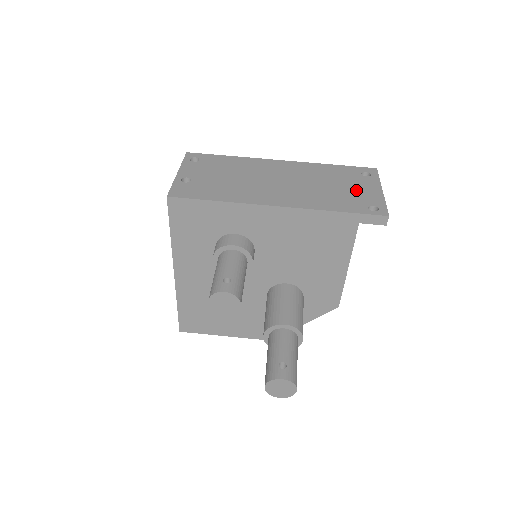
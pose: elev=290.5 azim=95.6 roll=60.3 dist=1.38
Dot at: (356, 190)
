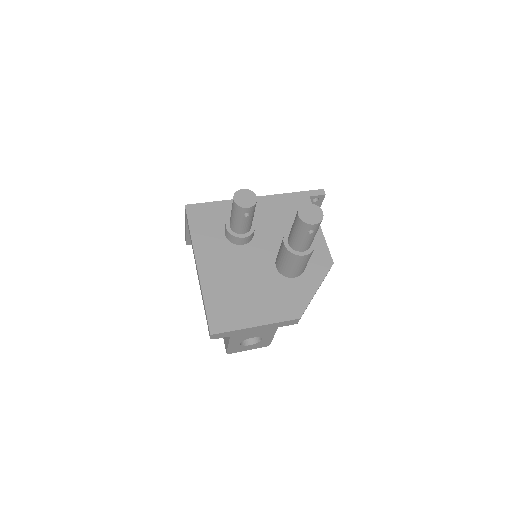
Dot at: occluded
